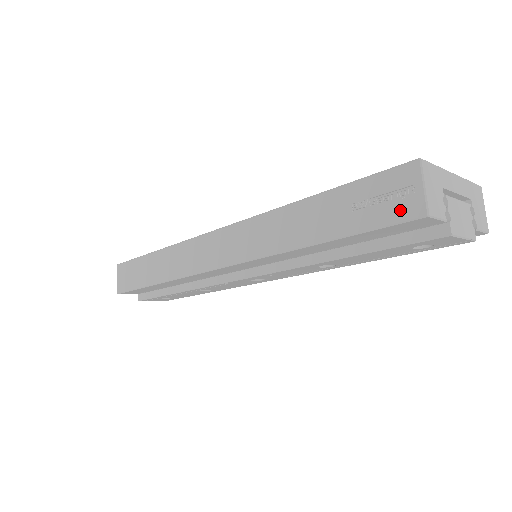
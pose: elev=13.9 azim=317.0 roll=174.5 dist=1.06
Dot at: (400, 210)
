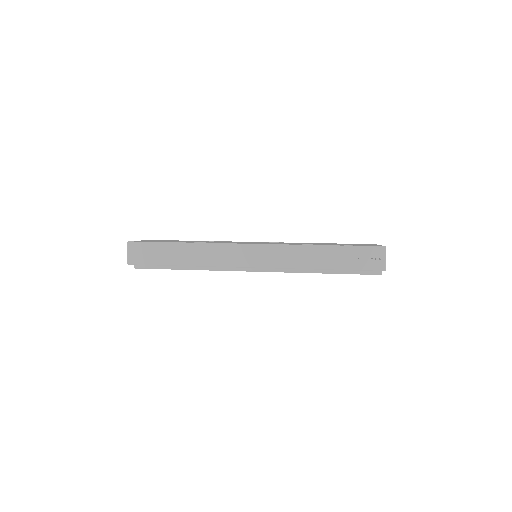
Dot at: (374, 265)
